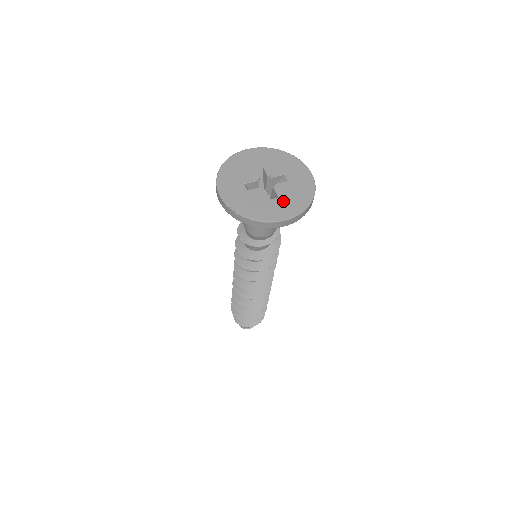
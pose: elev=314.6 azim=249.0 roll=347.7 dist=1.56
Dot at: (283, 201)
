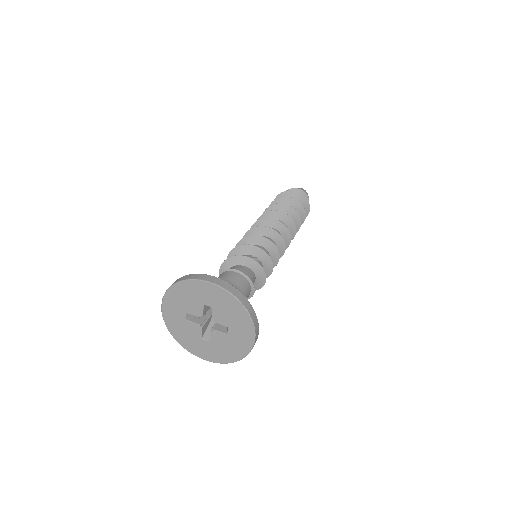
Dot at: (211, 347)
